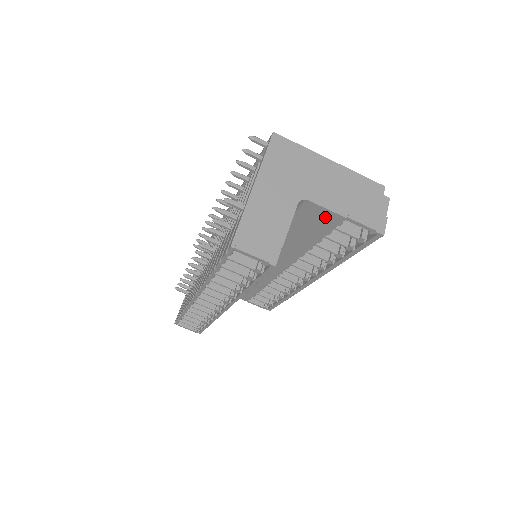
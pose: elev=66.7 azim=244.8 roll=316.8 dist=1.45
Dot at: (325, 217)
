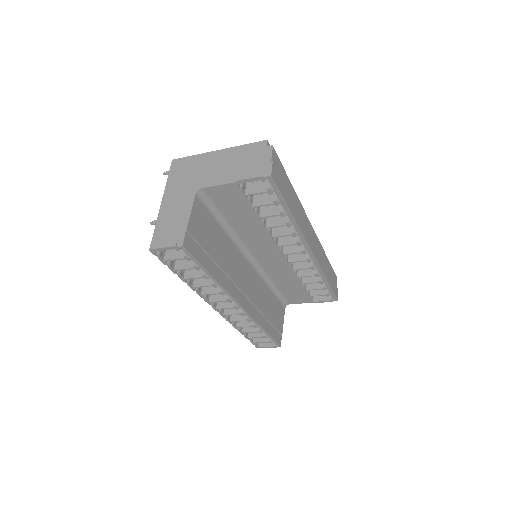
Dot at: (228, 192)
